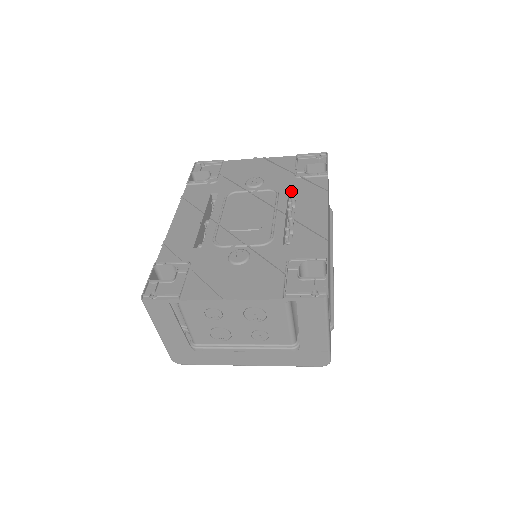
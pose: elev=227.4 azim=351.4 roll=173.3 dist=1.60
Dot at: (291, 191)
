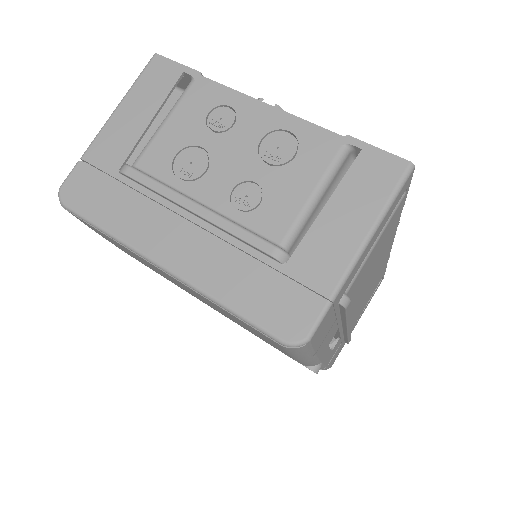
Dot at: occluded
